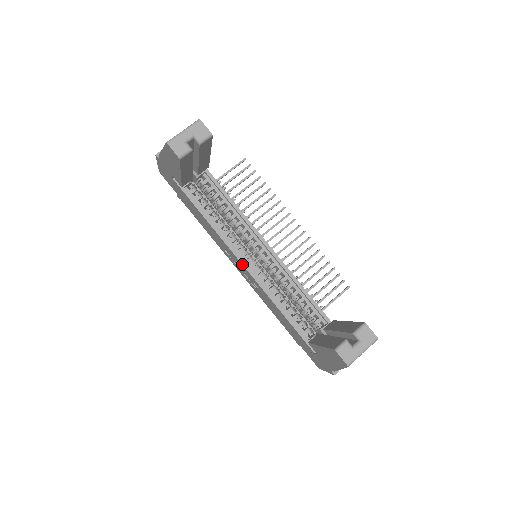
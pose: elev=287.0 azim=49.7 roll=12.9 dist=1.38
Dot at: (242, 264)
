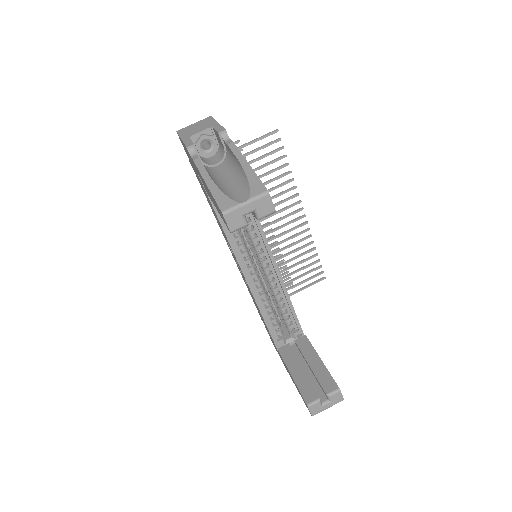
Dot at: (243, 273)
